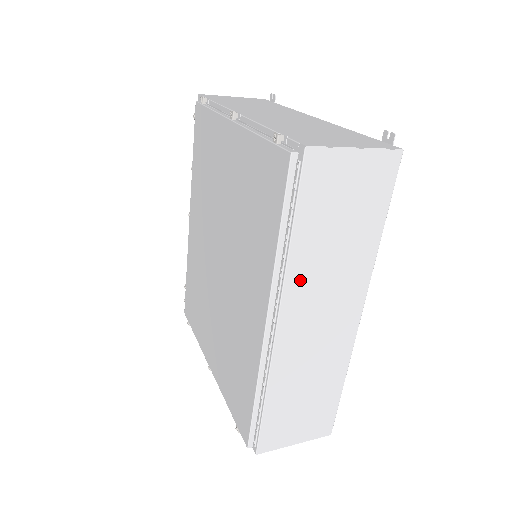
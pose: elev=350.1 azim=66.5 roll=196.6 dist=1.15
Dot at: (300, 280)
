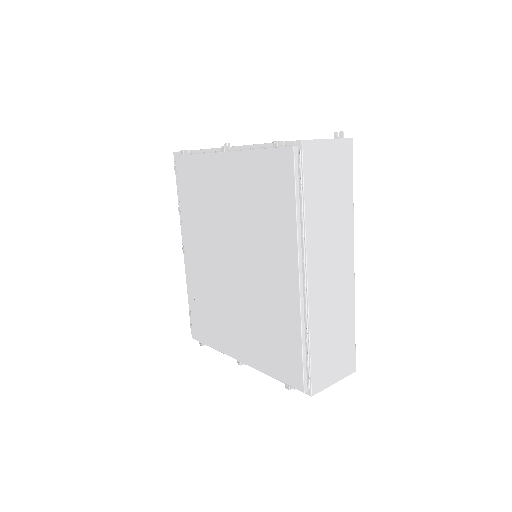
Dot at: (315, 237)
